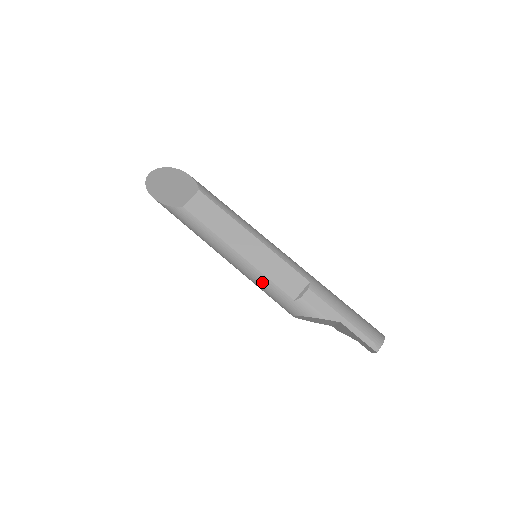
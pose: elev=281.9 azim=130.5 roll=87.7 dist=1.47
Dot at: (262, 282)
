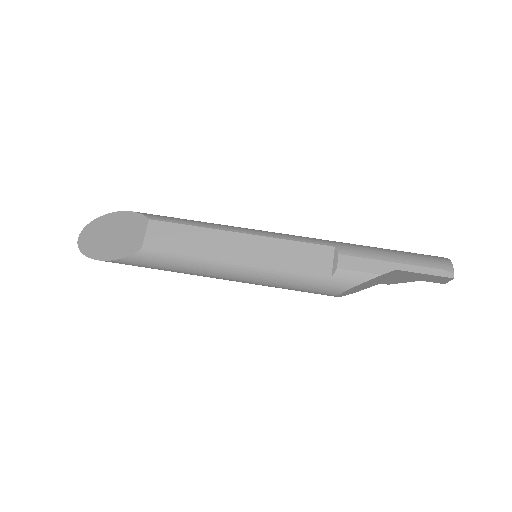
Dot at: (283, 279)
